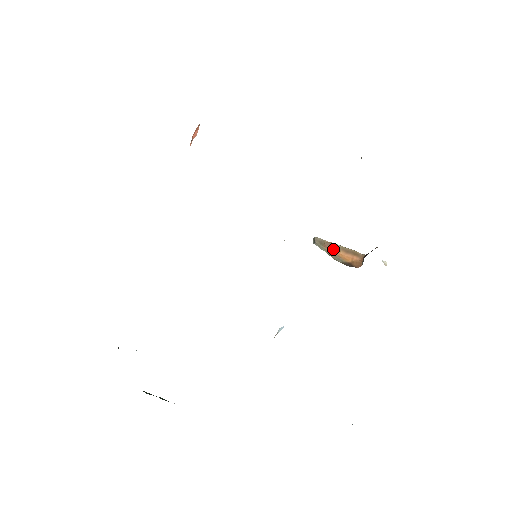
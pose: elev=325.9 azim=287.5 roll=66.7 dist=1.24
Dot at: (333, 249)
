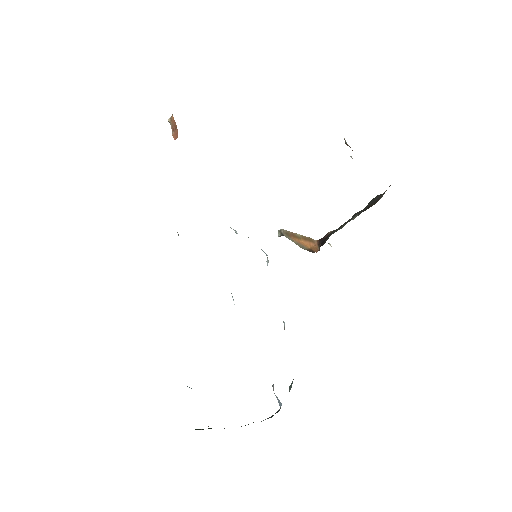
Dot at: (296, 239)
